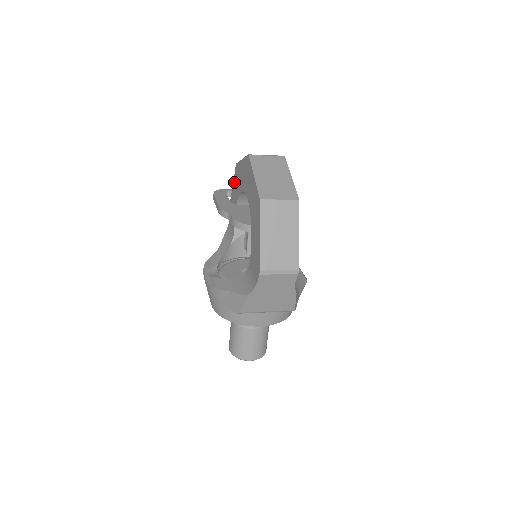
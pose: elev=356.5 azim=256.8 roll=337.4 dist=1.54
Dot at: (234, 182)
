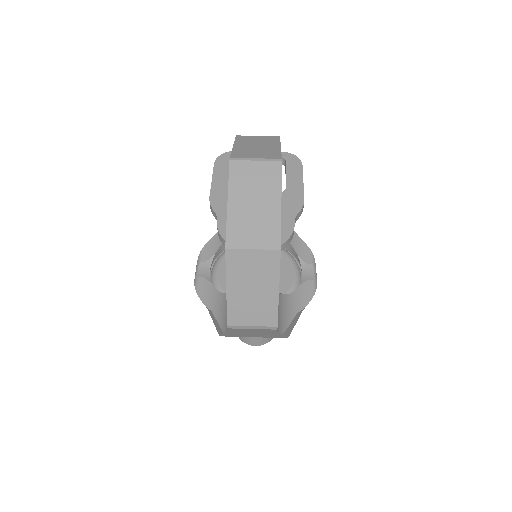
Dot at: occluded
